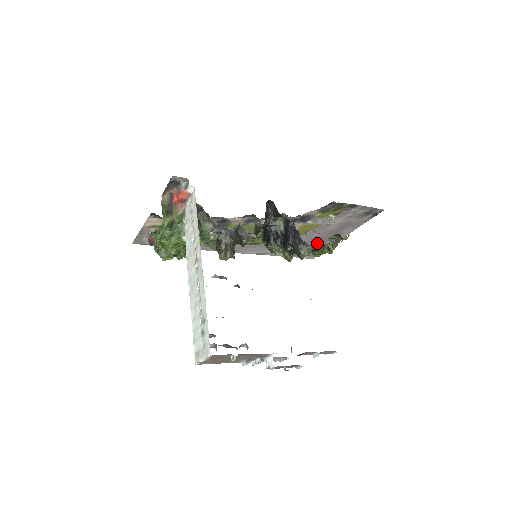
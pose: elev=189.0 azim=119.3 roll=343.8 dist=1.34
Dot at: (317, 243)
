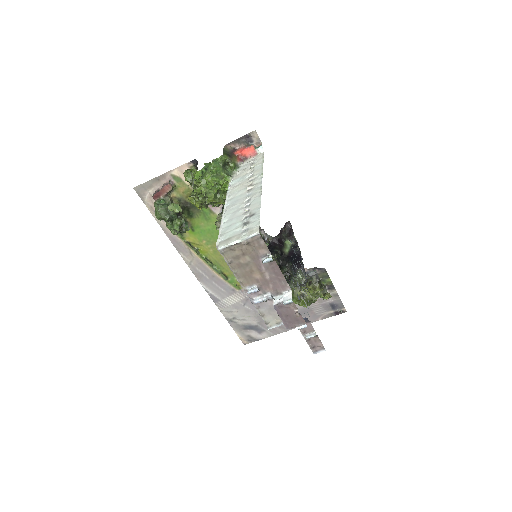
Dot at: (314, 275)
